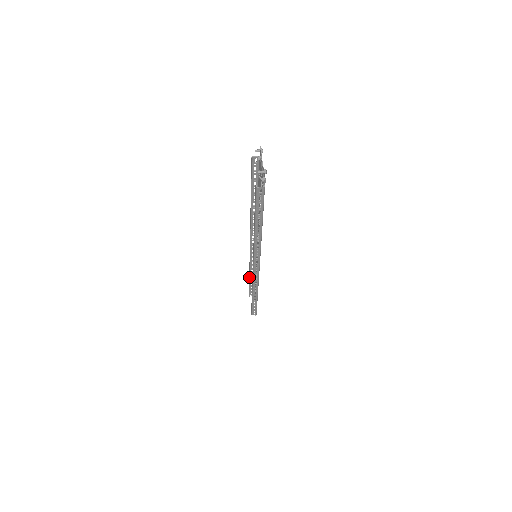
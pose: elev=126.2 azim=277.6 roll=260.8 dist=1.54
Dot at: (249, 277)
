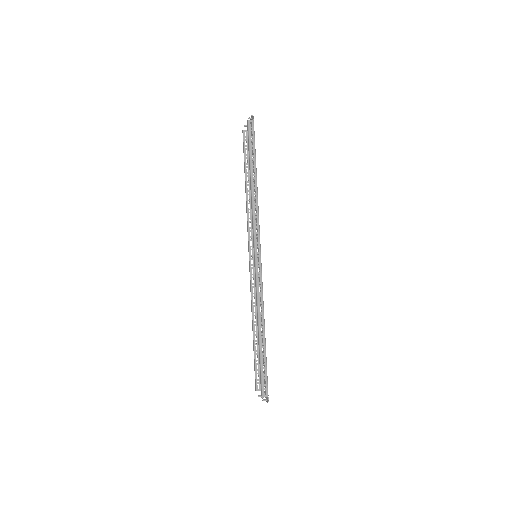
Dot at: (252, 330)
